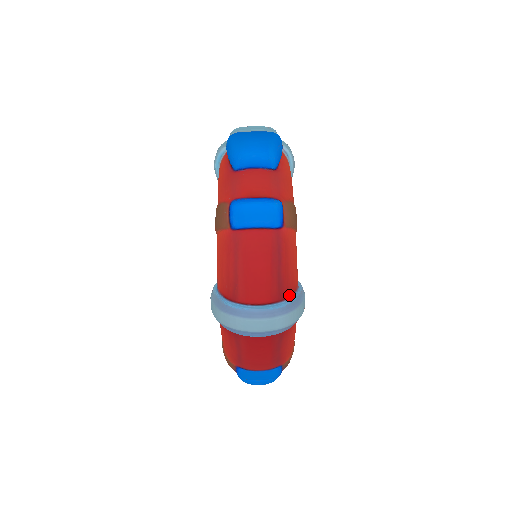
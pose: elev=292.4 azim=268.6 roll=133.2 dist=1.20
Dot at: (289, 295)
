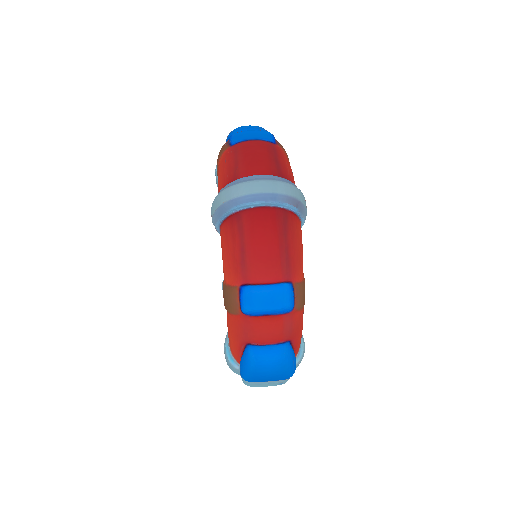
Dot at: occluded
